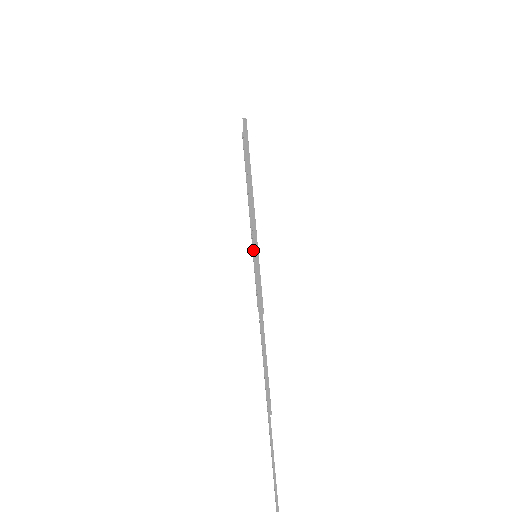
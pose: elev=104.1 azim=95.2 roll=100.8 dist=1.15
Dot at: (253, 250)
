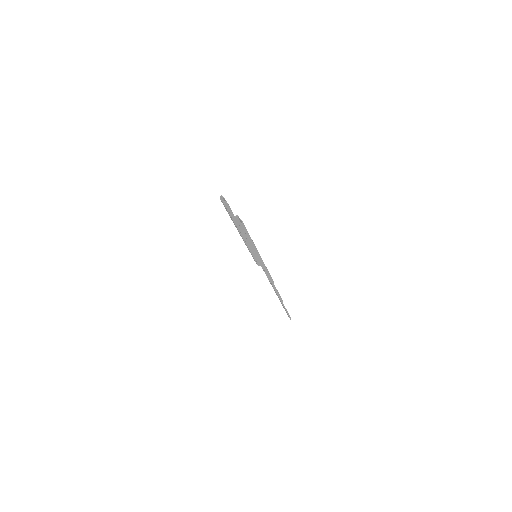
Dot at: (259, 262)
